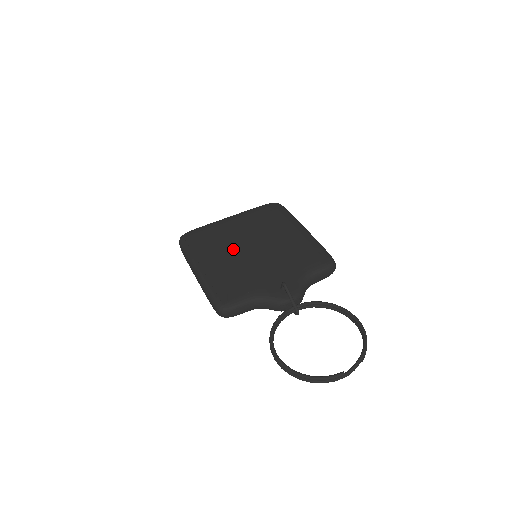
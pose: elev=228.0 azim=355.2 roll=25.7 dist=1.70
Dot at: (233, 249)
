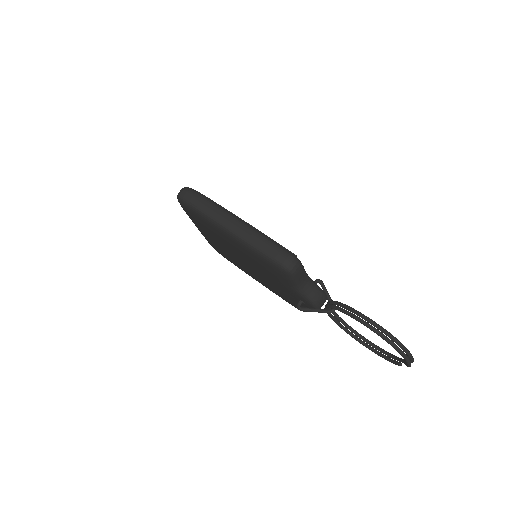
Dot at: occluded
